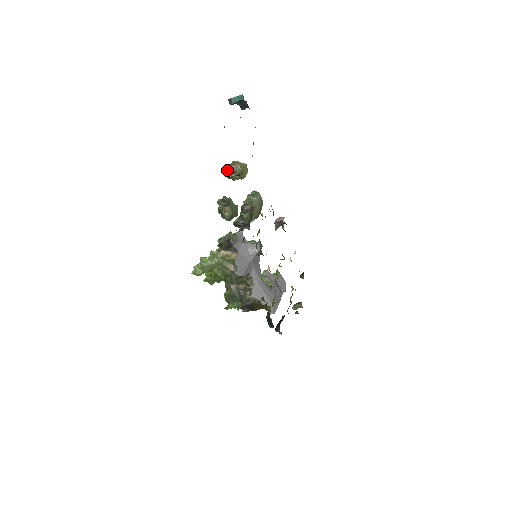
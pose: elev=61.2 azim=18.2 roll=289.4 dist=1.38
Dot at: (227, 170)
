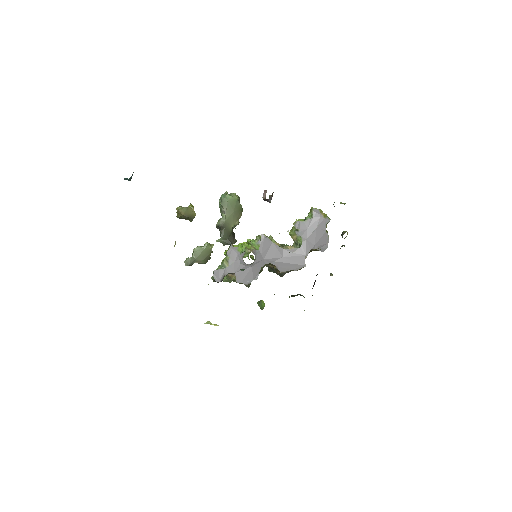
Dot at: (180, 217)
